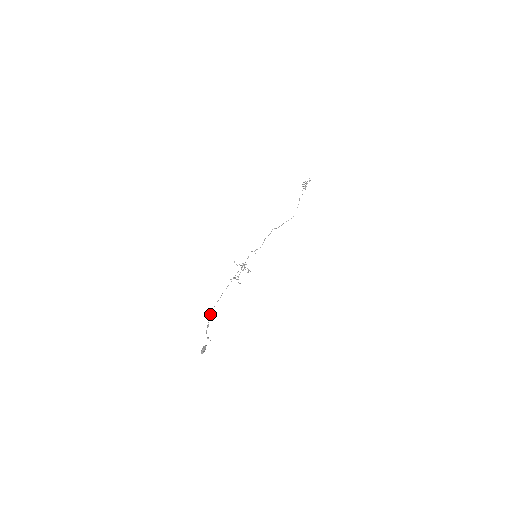
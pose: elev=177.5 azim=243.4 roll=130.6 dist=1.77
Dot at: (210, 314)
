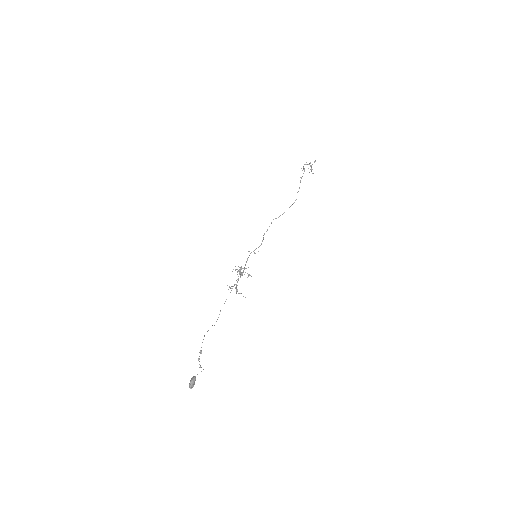
Dot at: occluded
